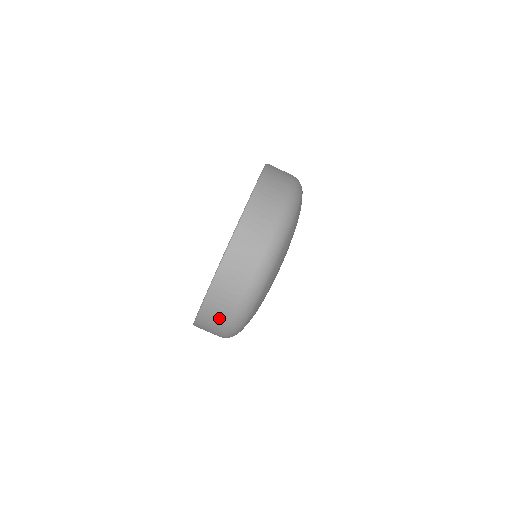
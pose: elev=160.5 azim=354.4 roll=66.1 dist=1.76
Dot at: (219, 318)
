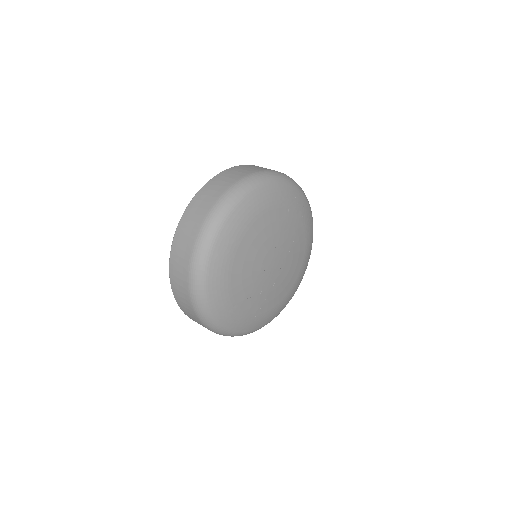
Dot at: (182, 263)
